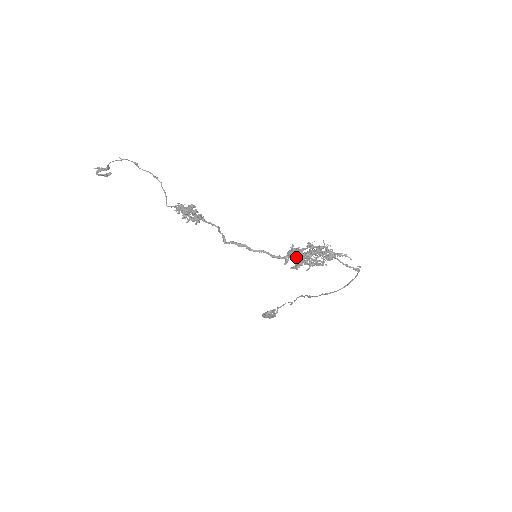
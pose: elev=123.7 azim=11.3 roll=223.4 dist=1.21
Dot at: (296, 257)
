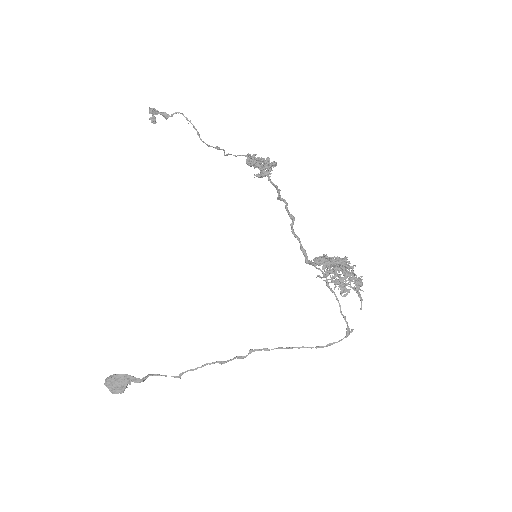
Dot at: (332, 259)
